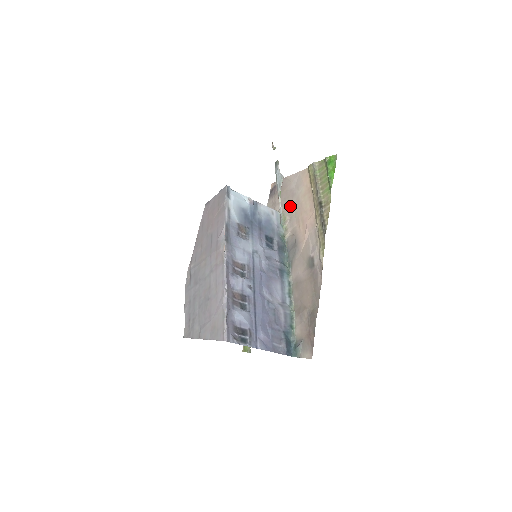
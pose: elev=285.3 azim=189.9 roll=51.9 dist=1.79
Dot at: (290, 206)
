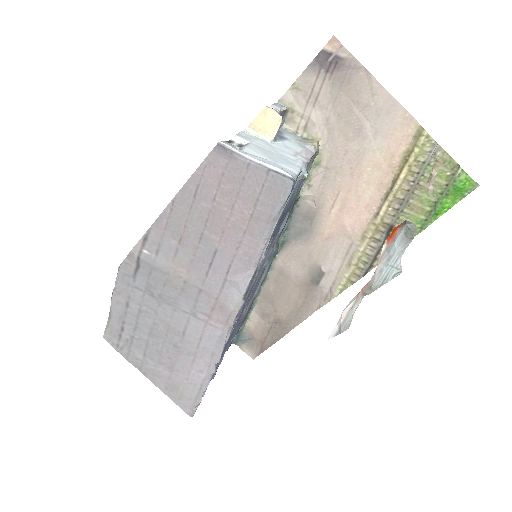
Dot at: (340, 148)
